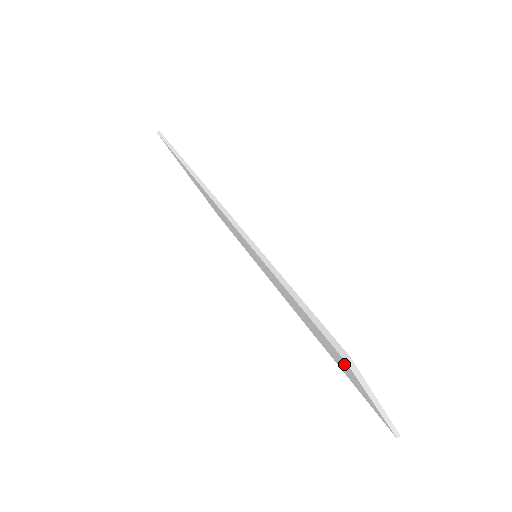
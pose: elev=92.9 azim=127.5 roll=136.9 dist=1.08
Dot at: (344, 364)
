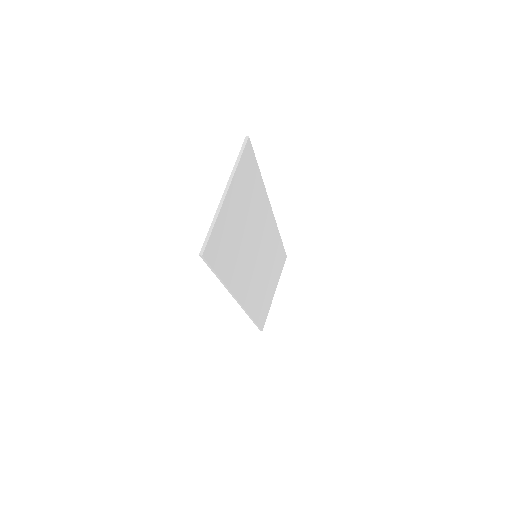
Dot at: occluded
